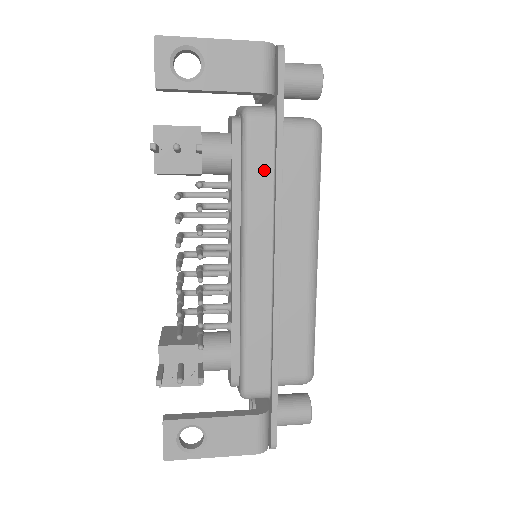
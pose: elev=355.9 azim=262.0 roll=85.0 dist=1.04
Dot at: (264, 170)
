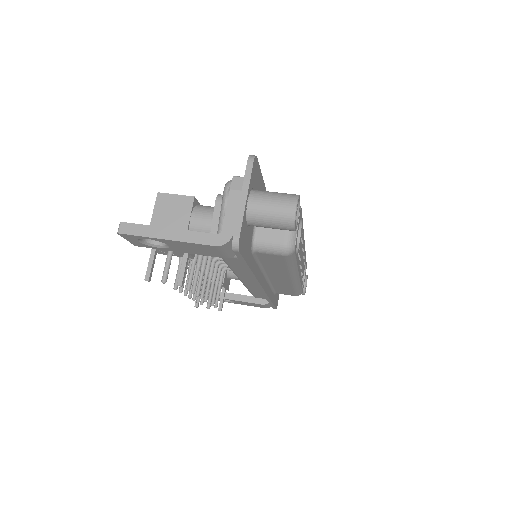
Dot at: (242, 268)
